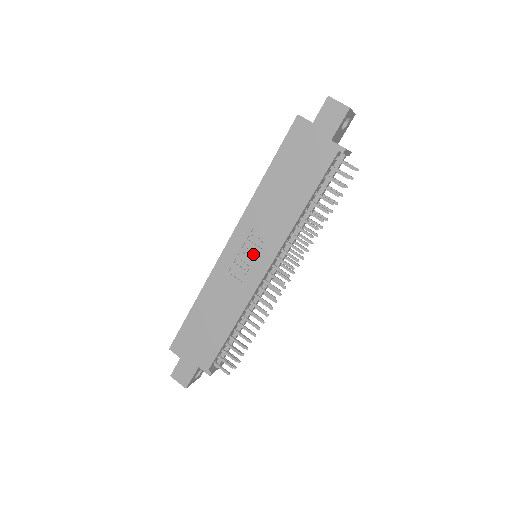
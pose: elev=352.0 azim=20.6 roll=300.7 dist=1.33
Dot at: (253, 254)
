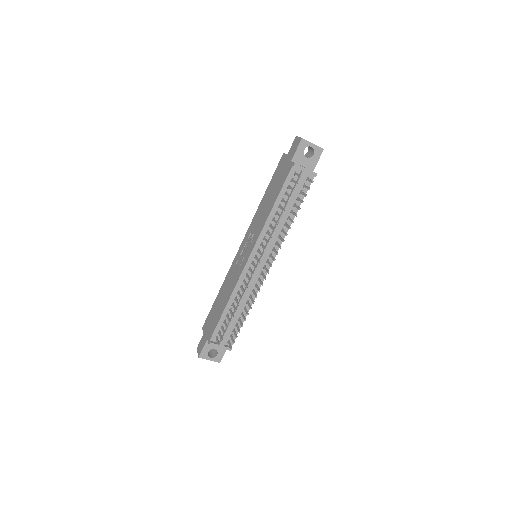
Dot at: (247, 249)
